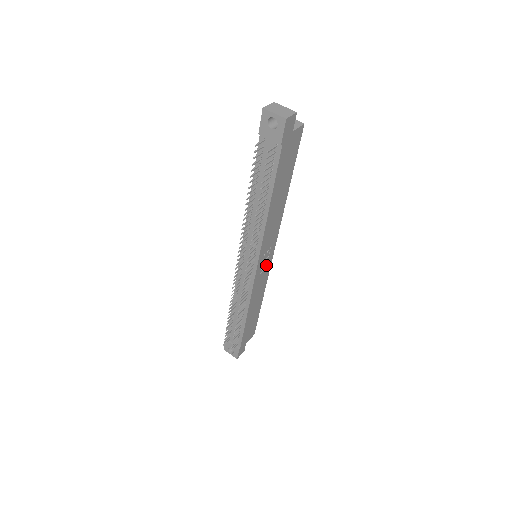
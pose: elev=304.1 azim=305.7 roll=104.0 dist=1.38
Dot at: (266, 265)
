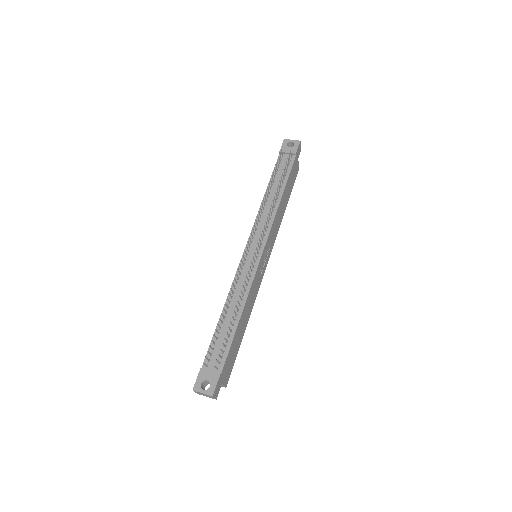
Dot at: (262, 270)
